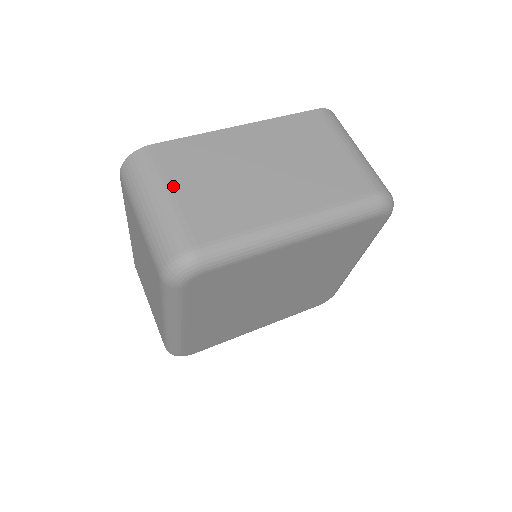
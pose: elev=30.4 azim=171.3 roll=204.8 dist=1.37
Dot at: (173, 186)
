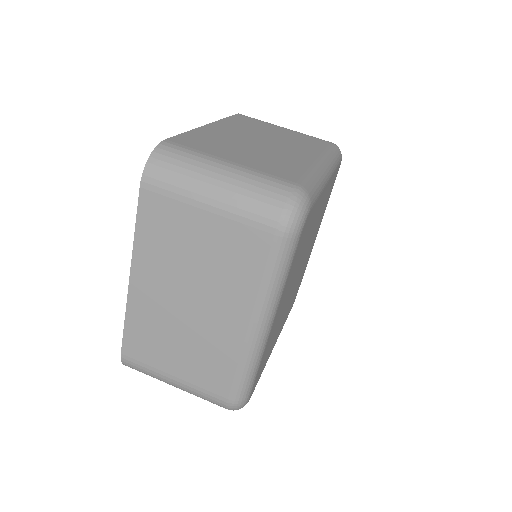
Dot at: (223, 158)
